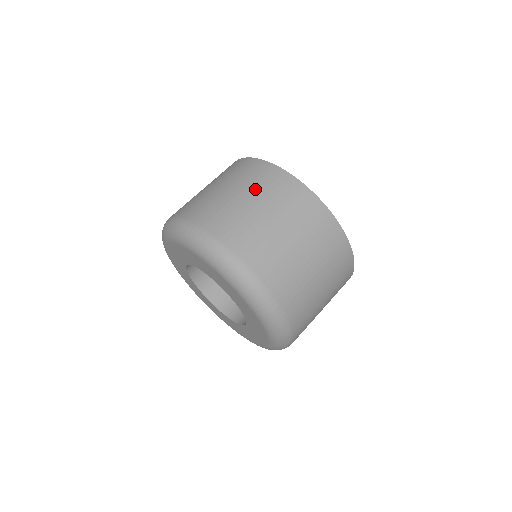
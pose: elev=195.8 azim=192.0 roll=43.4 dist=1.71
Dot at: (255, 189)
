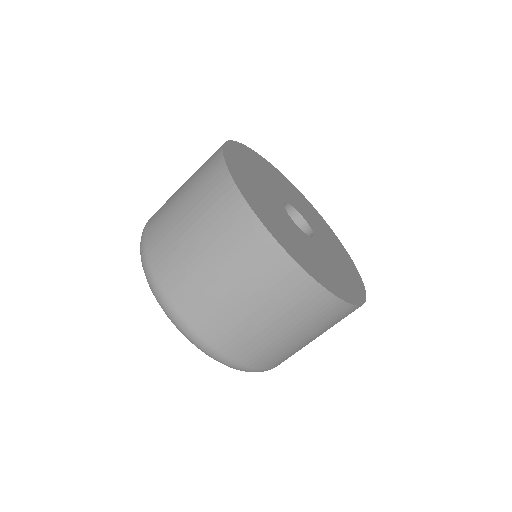
Dot at: (194, 174)
